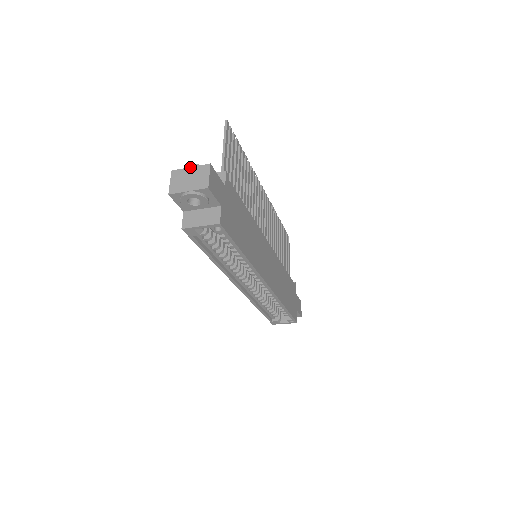
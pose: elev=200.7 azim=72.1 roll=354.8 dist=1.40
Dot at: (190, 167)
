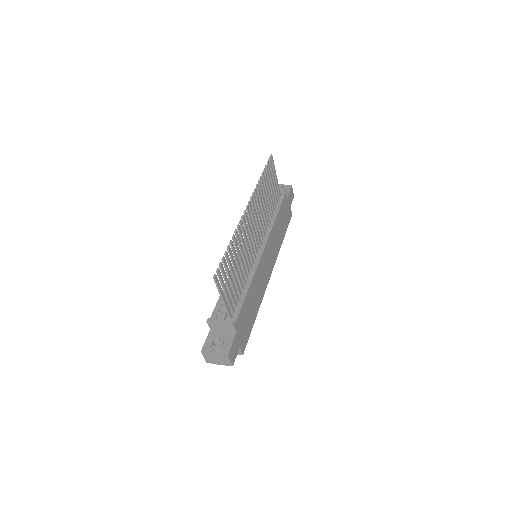
Dot at: (214, 353)
